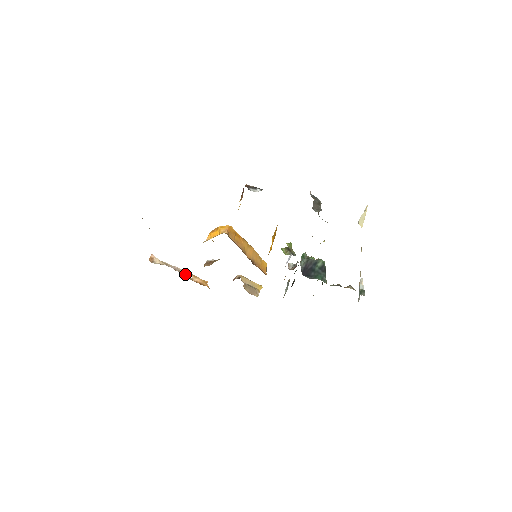
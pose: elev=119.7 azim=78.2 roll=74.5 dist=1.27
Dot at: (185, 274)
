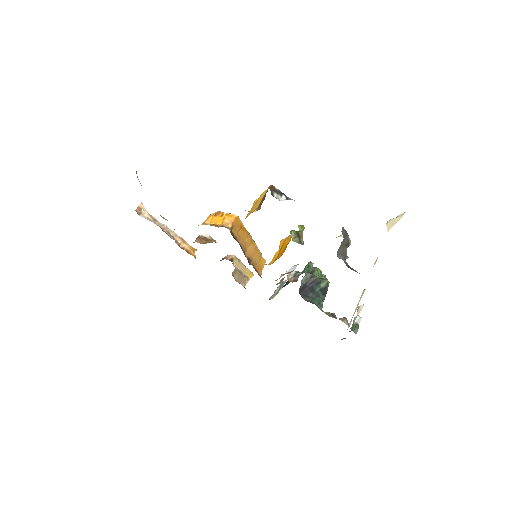
Dot at: (173, 236)
